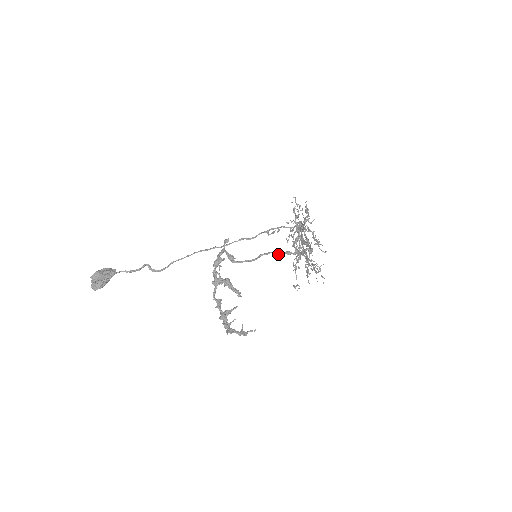
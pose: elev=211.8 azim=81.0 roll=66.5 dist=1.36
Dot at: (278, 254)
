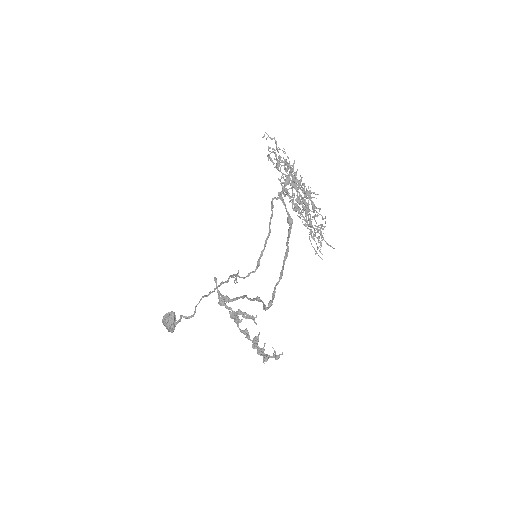
Dot at: occluded
